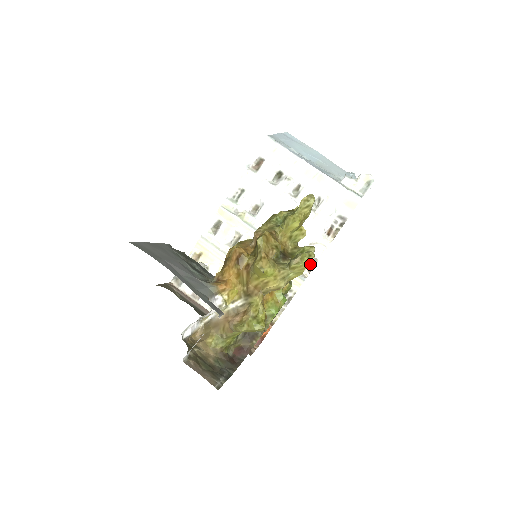
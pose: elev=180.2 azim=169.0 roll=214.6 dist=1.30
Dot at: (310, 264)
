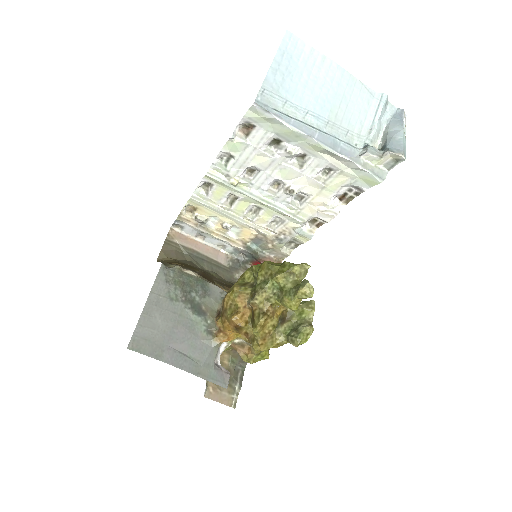
Dot at: (318, 221)
